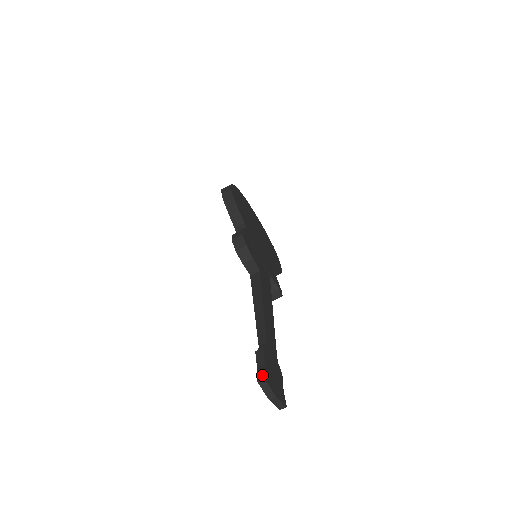
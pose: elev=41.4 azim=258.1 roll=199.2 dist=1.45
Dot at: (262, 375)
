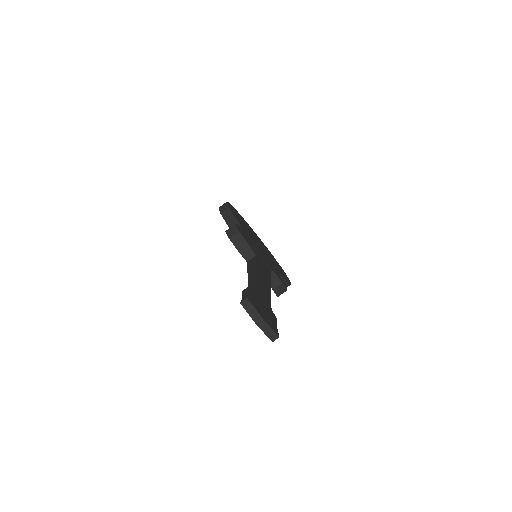
Dot at: (245, 297)
